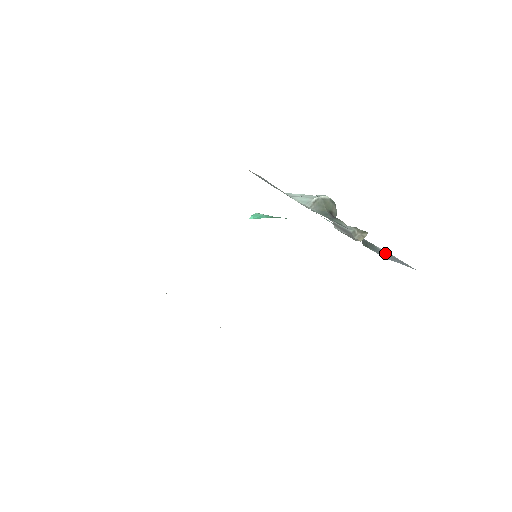
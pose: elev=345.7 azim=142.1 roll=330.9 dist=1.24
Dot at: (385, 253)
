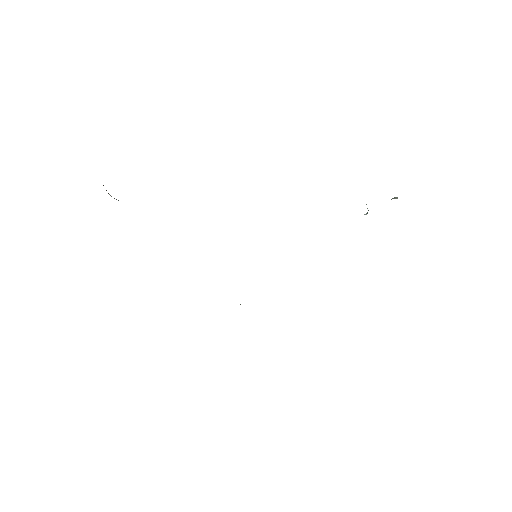
Dot at: occluded
